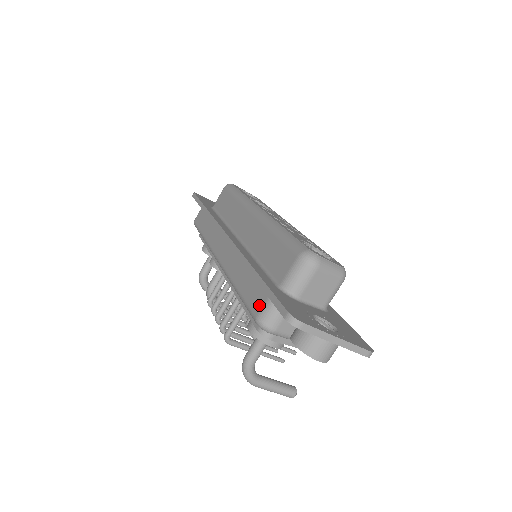
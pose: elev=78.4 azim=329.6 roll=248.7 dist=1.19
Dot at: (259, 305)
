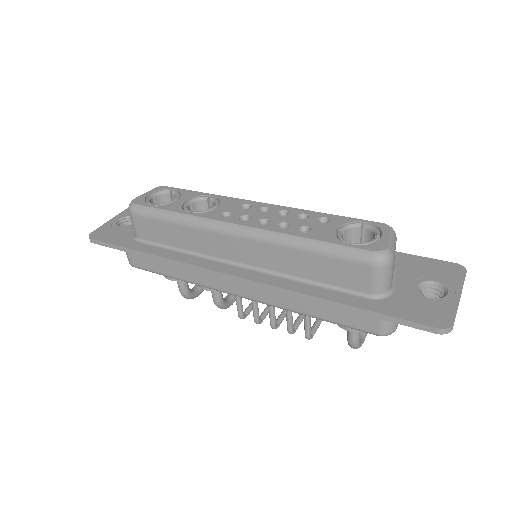
Dot at: (371, 325)
